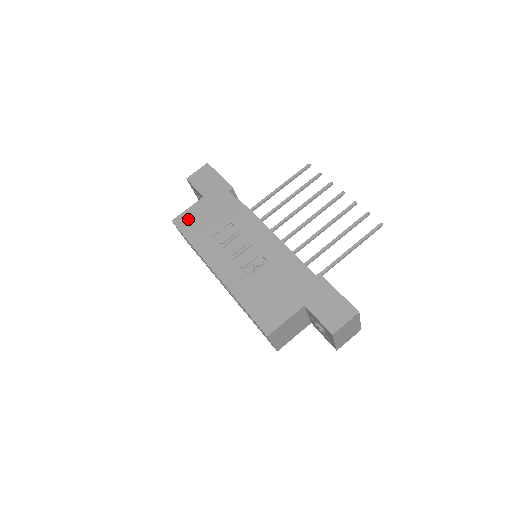
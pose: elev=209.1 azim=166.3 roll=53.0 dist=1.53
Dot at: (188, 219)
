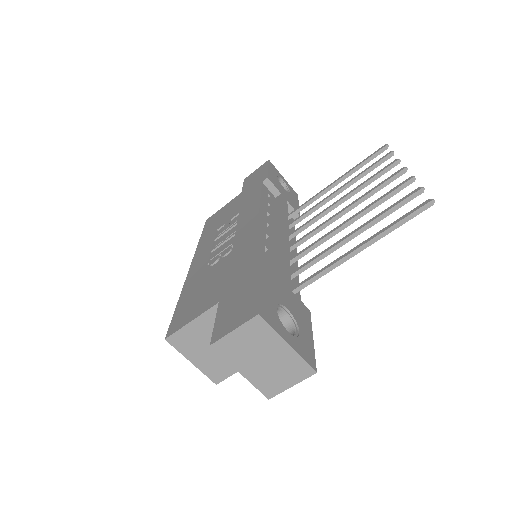
Dot at: (216, 216)
